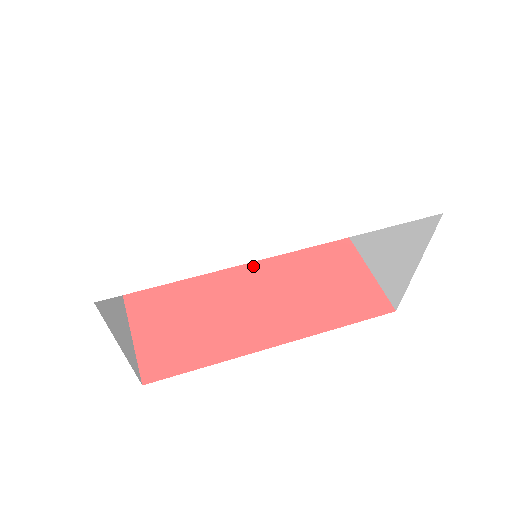
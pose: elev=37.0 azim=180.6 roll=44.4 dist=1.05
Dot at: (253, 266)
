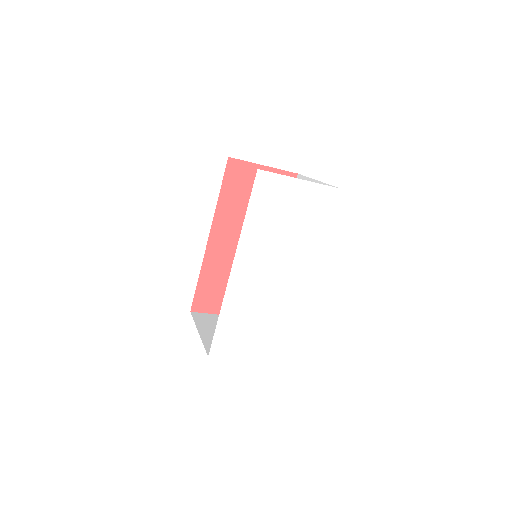
Dot at: (220, 232)
